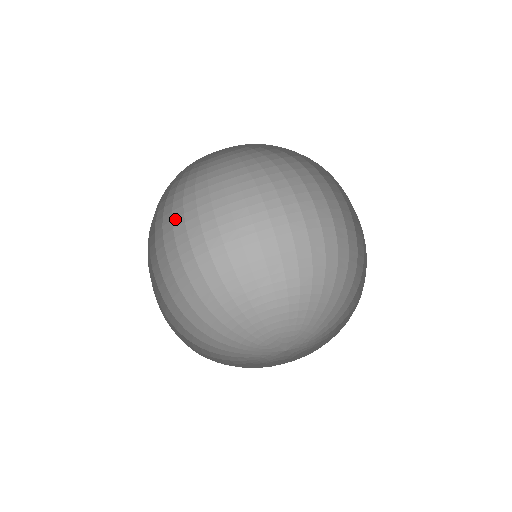
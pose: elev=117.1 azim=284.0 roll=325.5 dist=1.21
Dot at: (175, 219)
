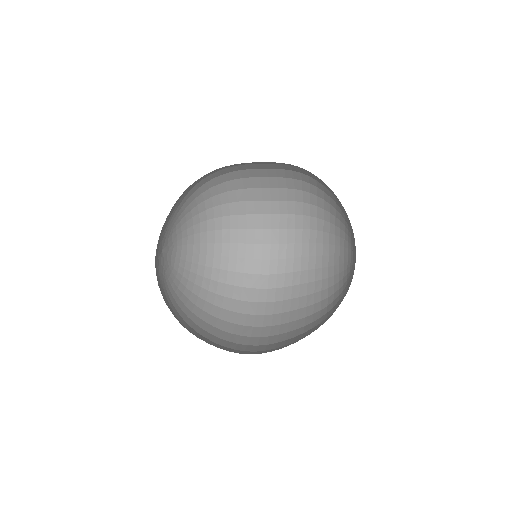
Dot at: occluded
